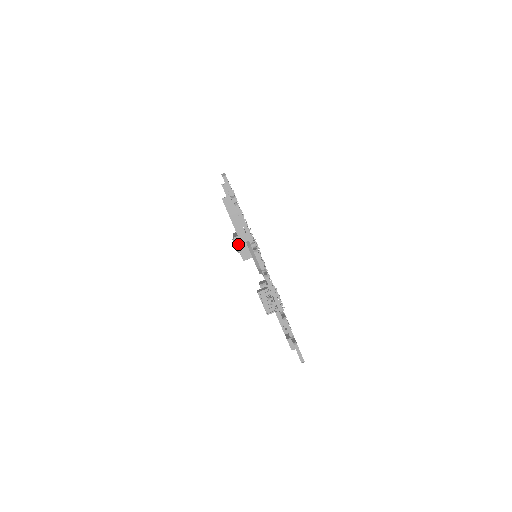
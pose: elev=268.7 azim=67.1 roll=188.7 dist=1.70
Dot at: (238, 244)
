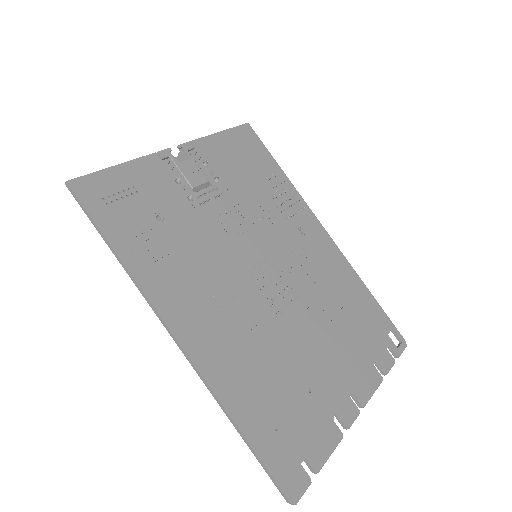
Dot at: occluded
